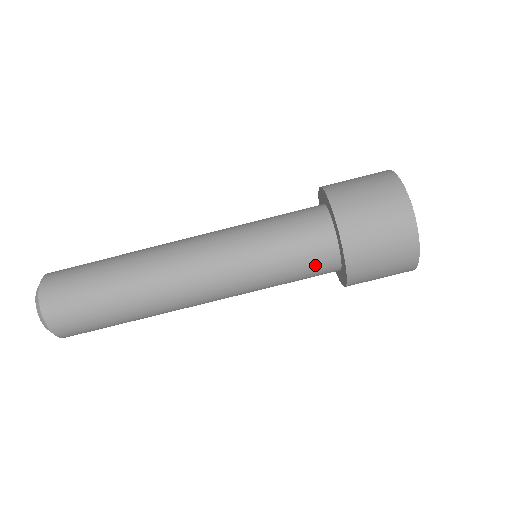
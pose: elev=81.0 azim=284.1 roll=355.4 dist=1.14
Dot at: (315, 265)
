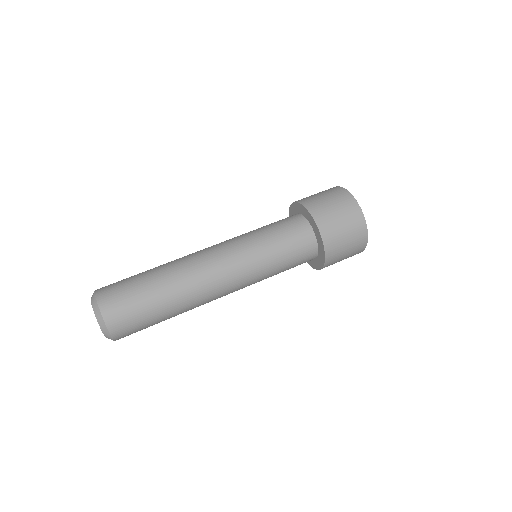
Dot at: (294, 231)
